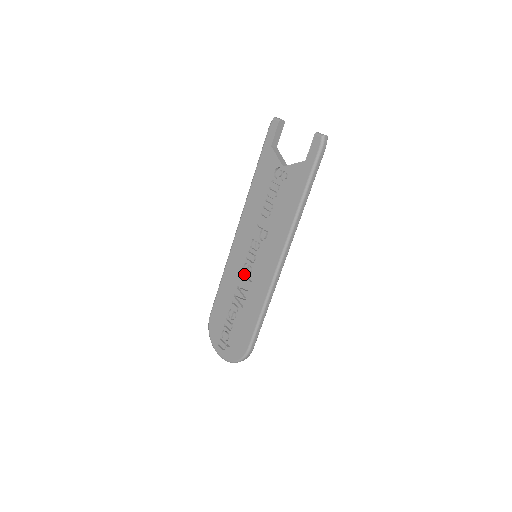
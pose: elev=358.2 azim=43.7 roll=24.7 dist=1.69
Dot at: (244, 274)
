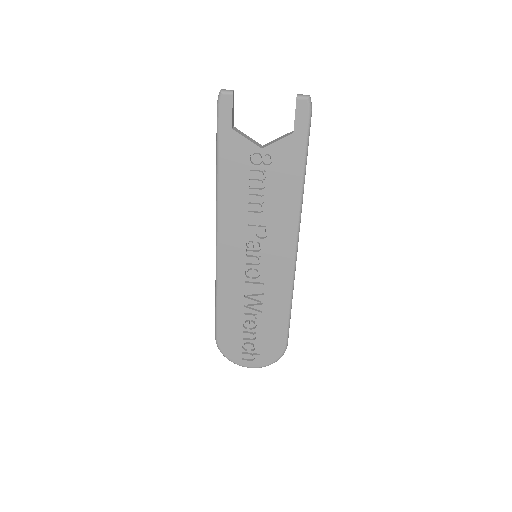
Dot at: (250, 281)
